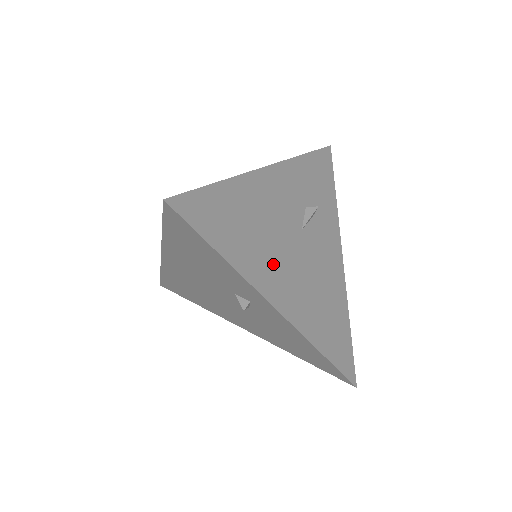
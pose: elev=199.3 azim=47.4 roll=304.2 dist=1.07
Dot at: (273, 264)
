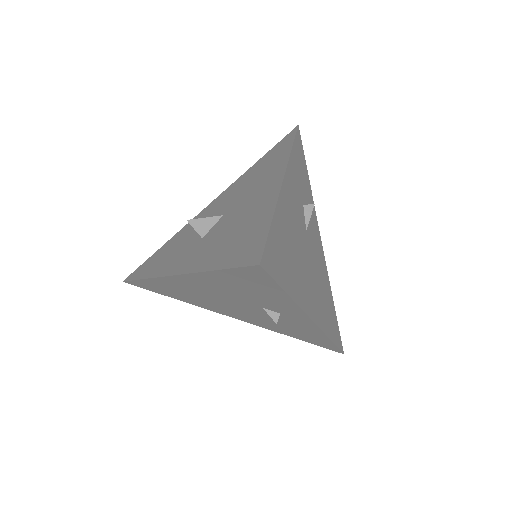
Dot at: (305, 279)
